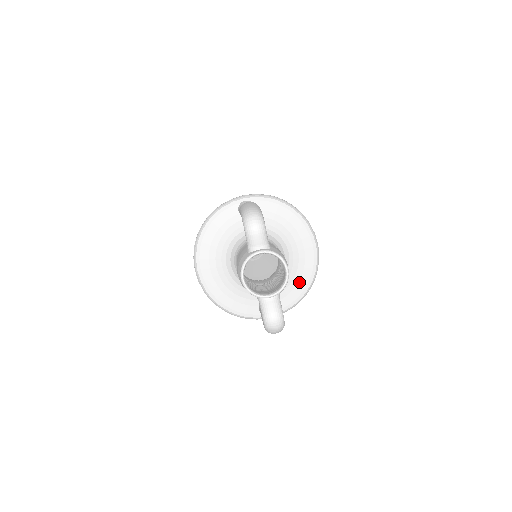
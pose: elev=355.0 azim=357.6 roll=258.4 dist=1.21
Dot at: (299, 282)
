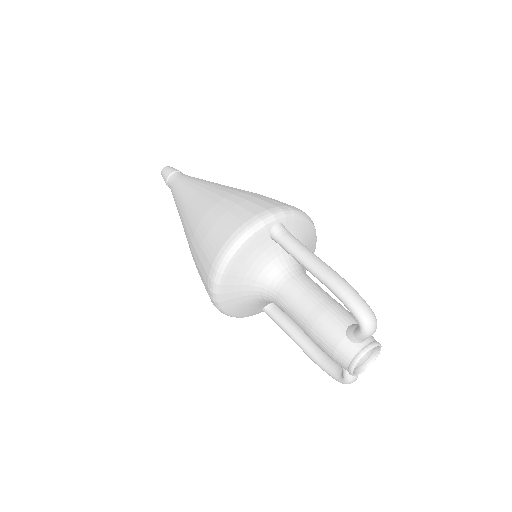
Dot at: occluded
